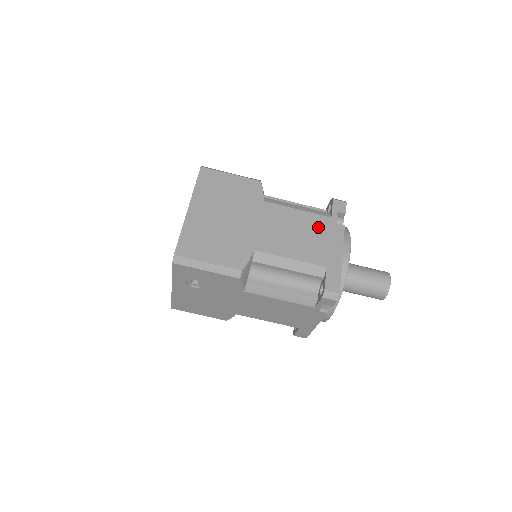
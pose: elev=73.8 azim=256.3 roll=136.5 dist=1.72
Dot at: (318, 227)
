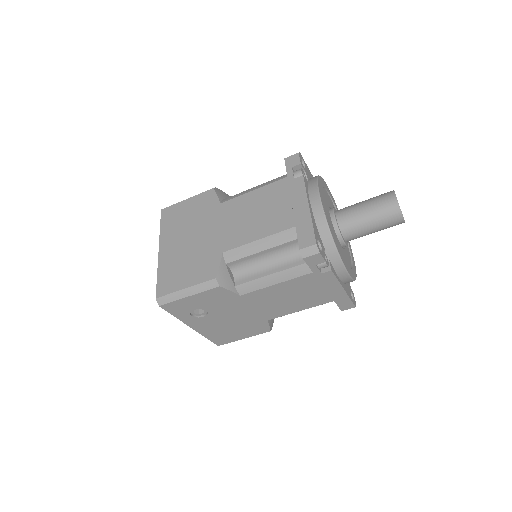
Dot at: (276, 194)
